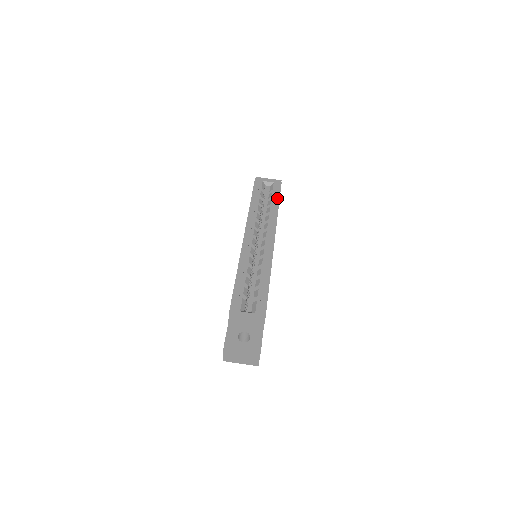
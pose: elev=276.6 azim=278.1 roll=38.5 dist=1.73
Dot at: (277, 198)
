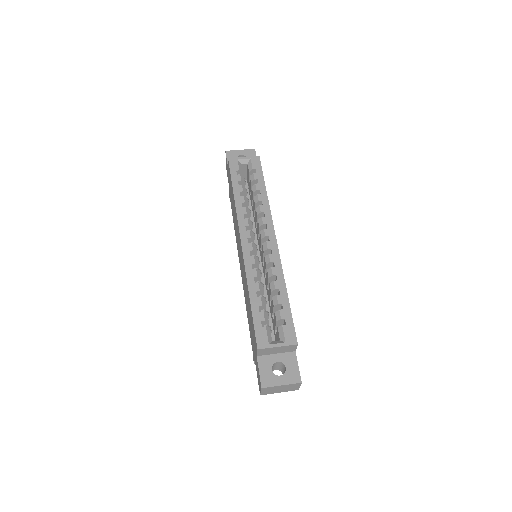
Dot at: (261, 180)
